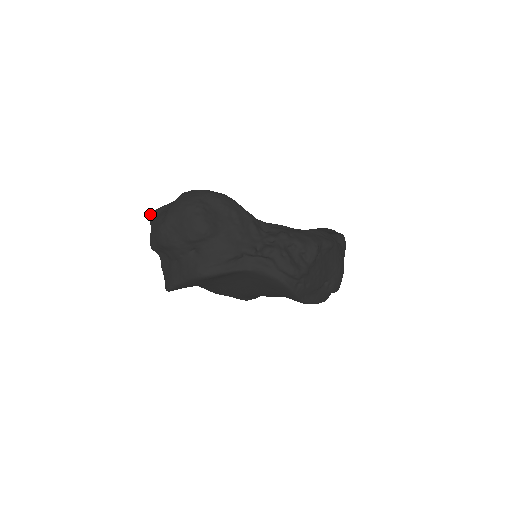
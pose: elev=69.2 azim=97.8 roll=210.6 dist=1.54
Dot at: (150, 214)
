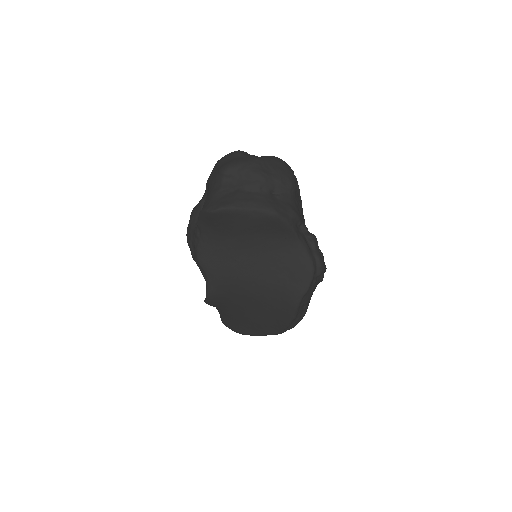
Dot at: (236, 151)
